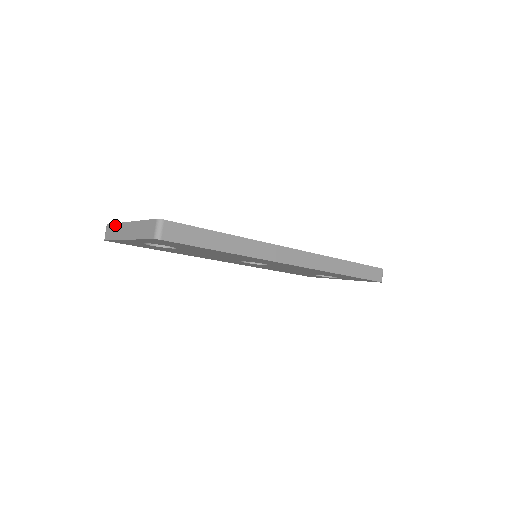
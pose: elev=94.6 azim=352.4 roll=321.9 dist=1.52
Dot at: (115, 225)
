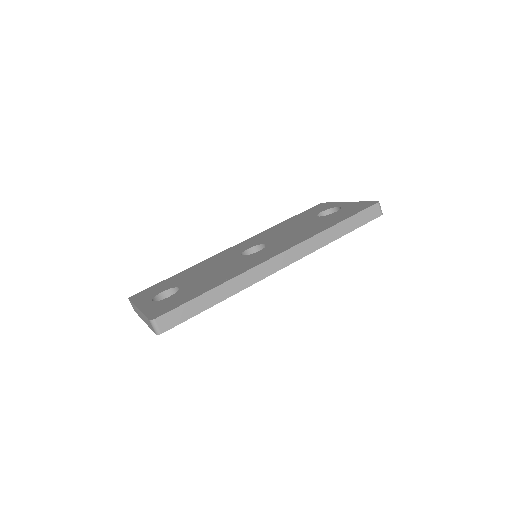
Dot at: occluded
